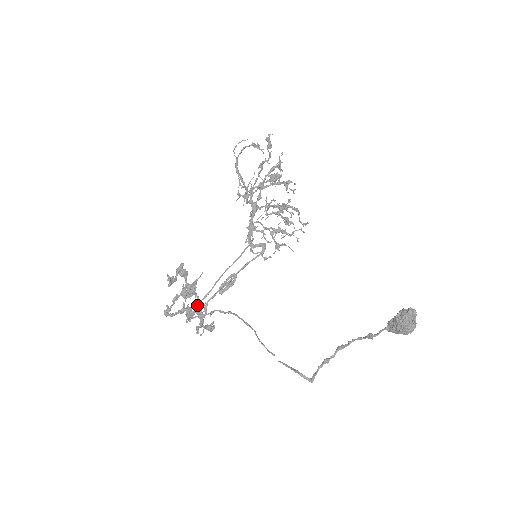
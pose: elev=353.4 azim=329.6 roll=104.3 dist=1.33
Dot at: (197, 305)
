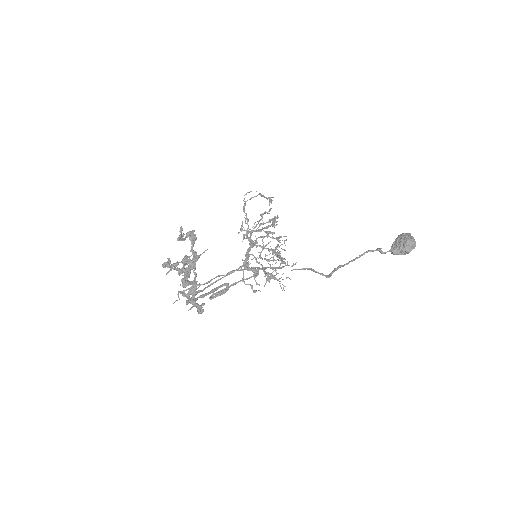
Dot at: occluded
